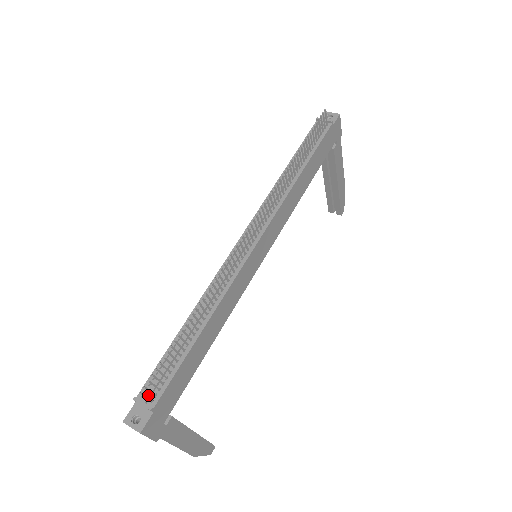
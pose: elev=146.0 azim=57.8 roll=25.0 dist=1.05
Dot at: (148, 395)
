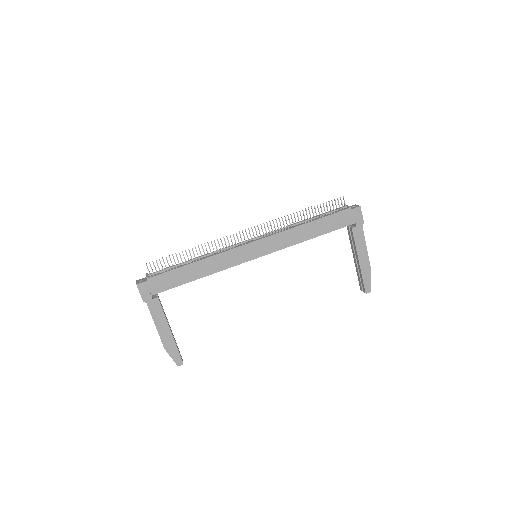
Dot at: (152, 273)
